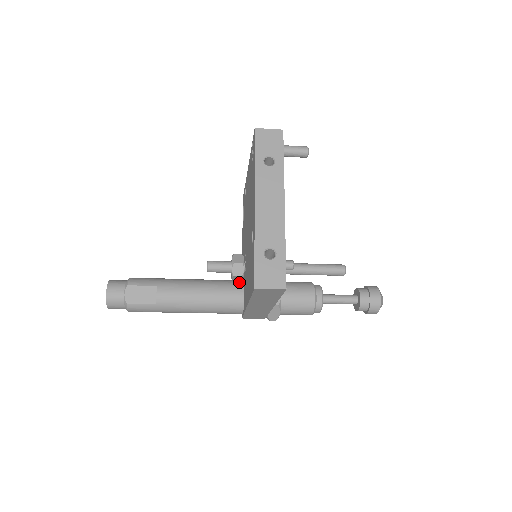
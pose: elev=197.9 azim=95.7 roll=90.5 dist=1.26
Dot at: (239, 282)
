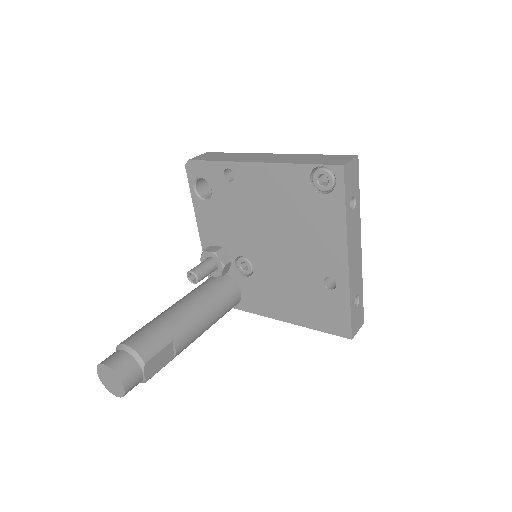
Dot at: (230, 282)
